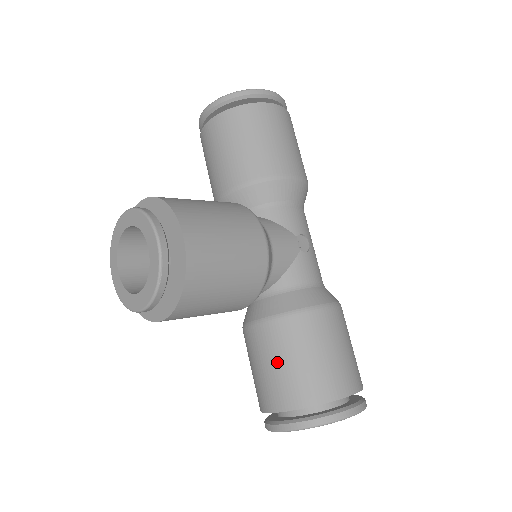
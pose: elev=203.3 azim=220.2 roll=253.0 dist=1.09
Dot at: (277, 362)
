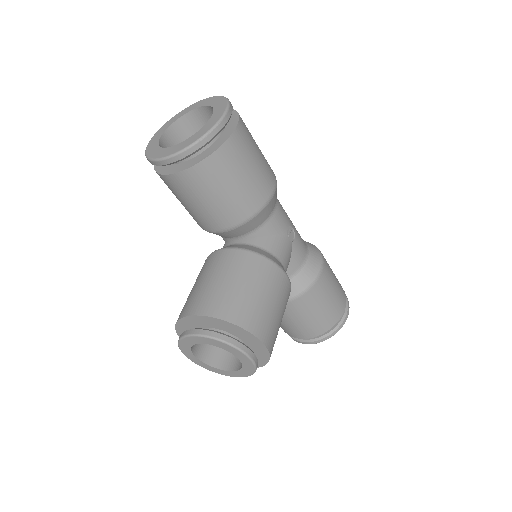
Dot at: (301, 319)
